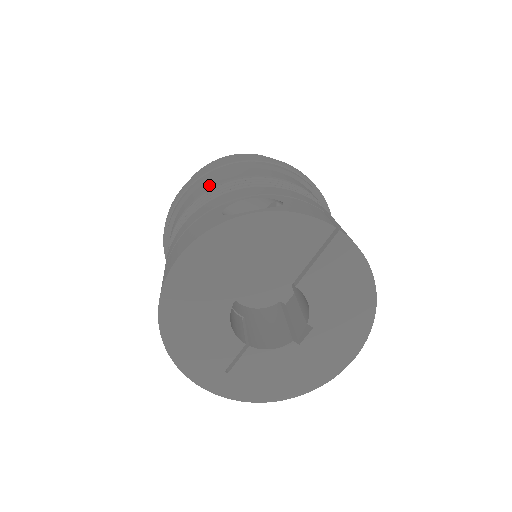
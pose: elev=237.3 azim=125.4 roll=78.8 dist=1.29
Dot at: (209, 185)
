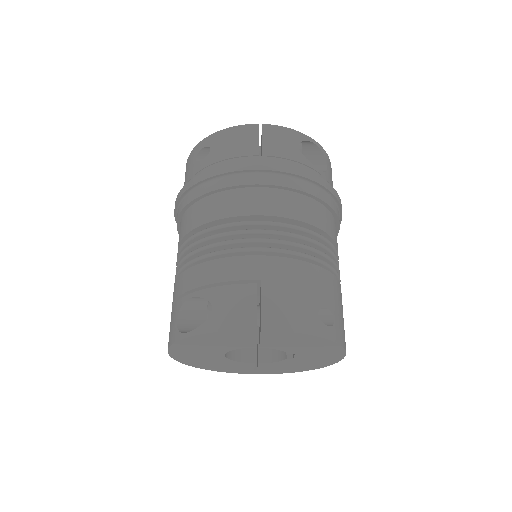
Dot at: (182, 230)
